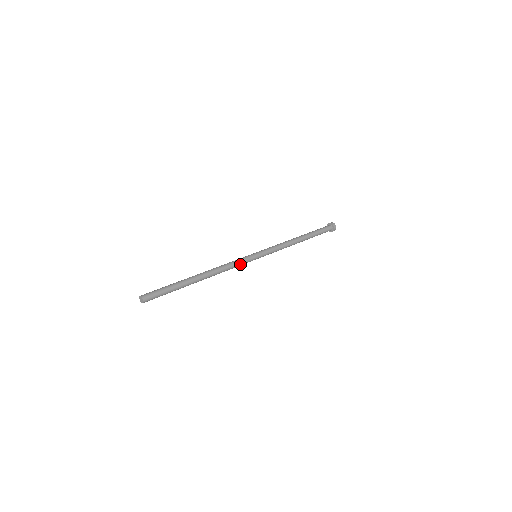
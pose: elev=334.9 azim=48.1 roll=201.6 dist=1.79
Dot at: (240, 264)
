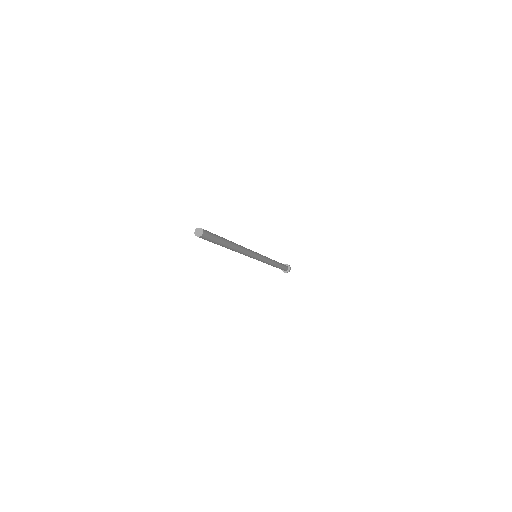
Dot at: (250, 255)
